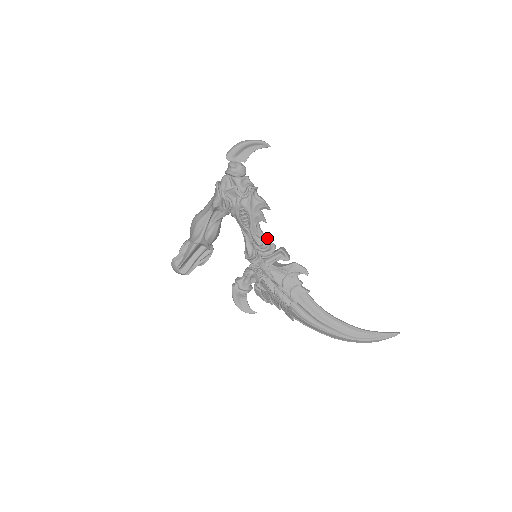
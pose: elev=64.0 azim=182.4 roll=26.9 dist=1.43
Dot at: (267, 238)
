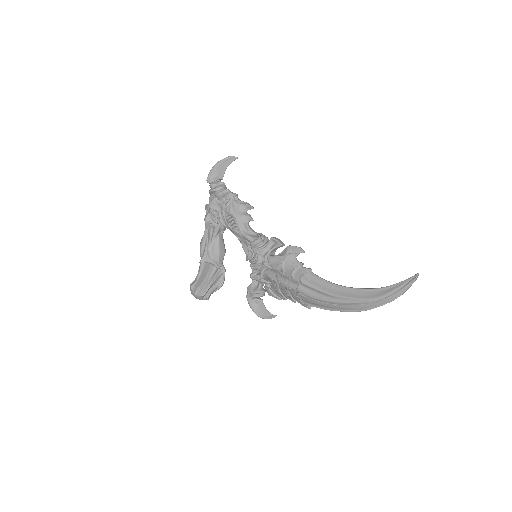
Dot at: (257, 233)
